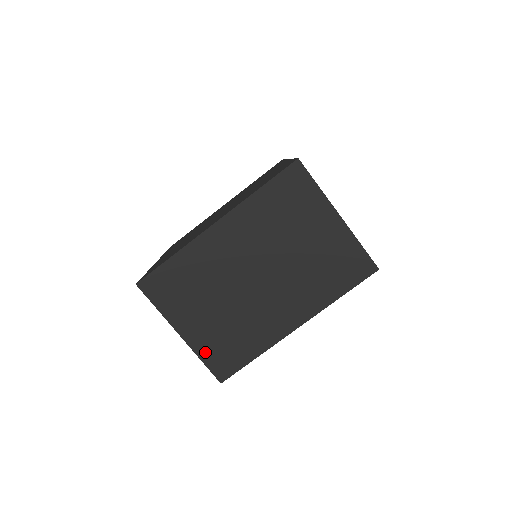
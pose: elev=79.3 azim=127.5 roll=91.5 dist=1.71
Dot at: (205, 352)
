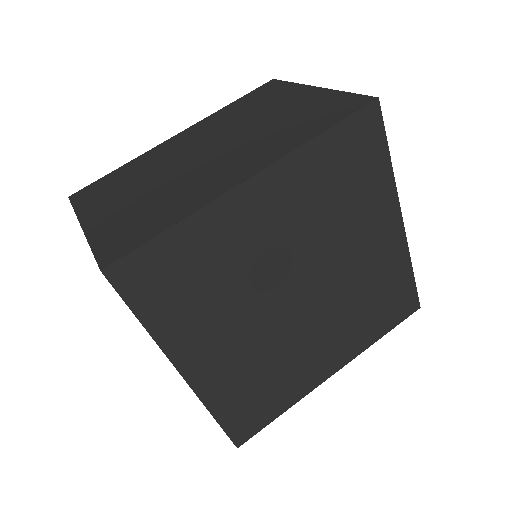
Dot at: (102, 237)
